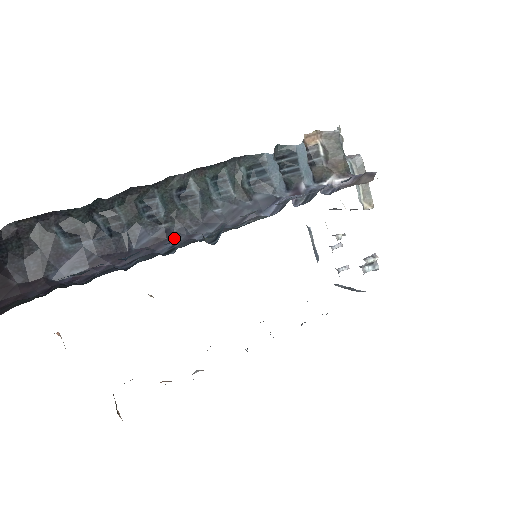
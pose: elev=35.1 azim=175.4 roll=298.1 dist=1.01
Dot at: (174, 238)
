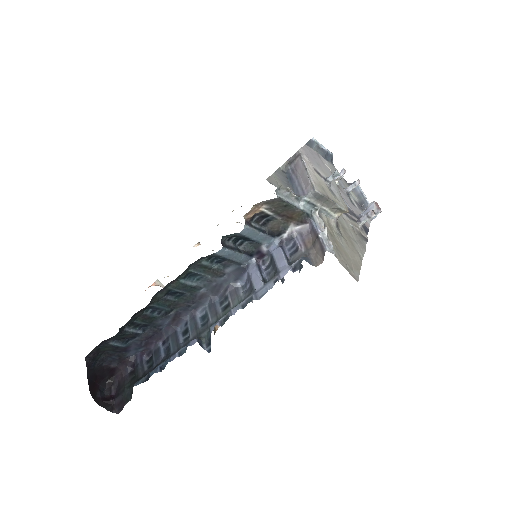
Dot at: (184, 315)
